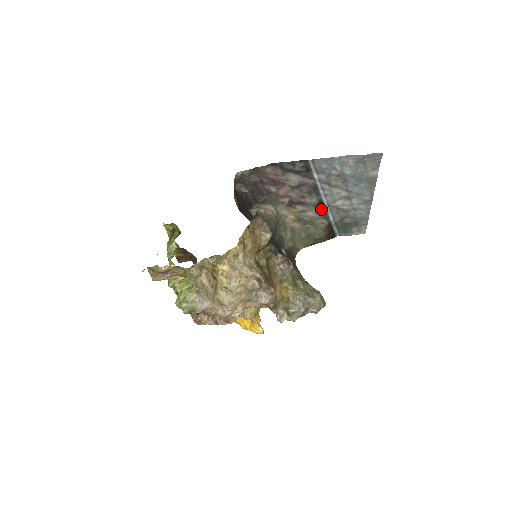
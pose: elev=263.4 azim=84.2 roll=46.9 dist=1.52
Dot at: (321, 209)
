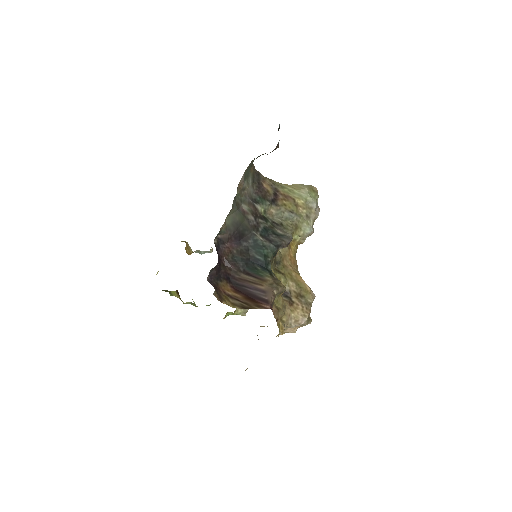
Dot at: occluded
